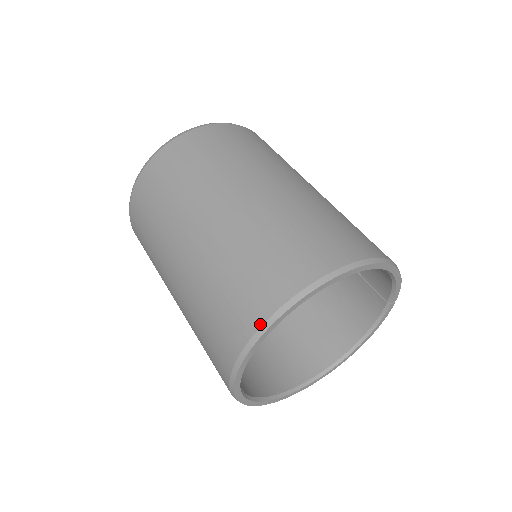
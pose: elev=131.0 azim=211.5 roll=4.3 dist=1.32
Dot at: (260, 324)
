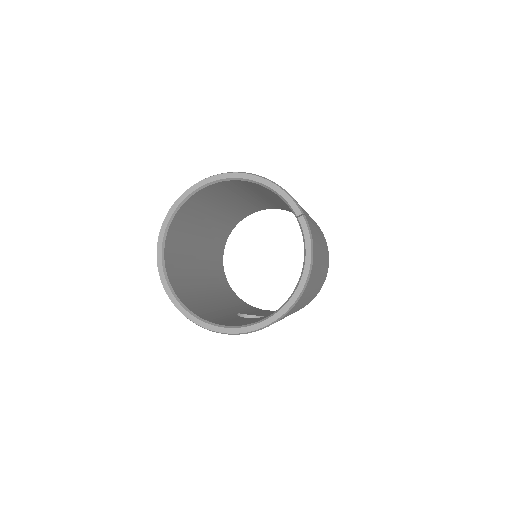
Dot at: occluded
